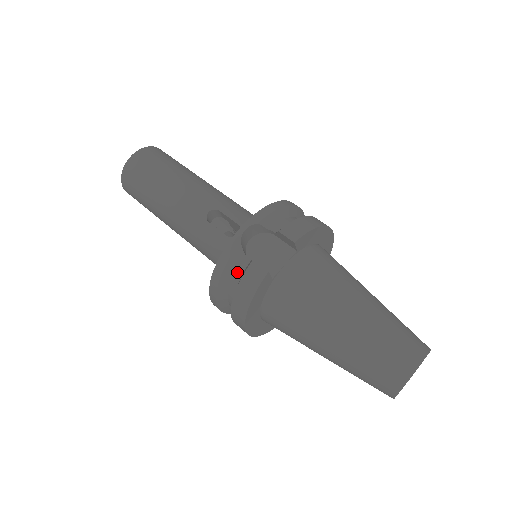
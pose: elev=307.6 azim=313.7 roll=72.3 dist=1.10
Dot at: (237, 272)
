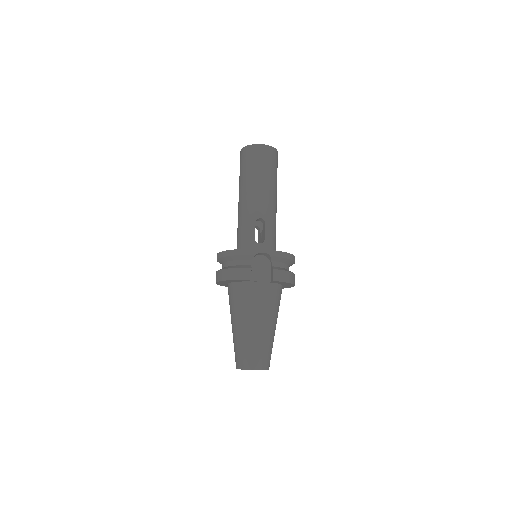
Dot at: (241, 261)
